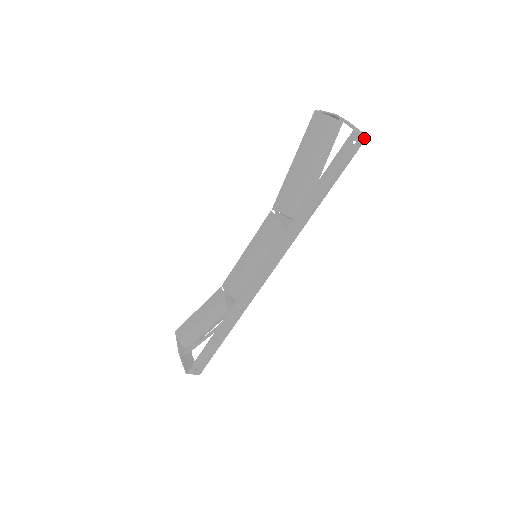
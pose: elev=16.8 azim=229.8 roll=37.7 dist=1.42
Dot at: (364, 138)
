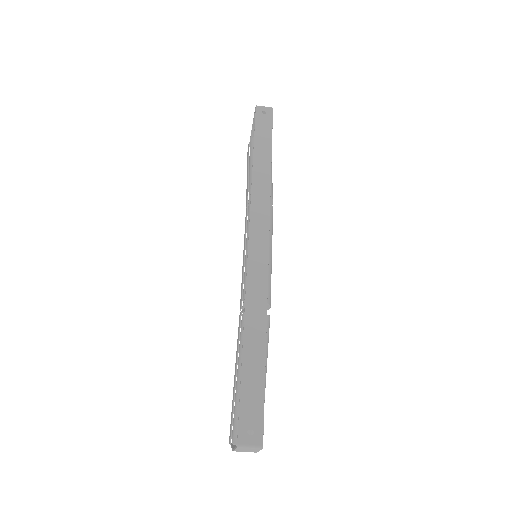
Dot at: (271, 109)
